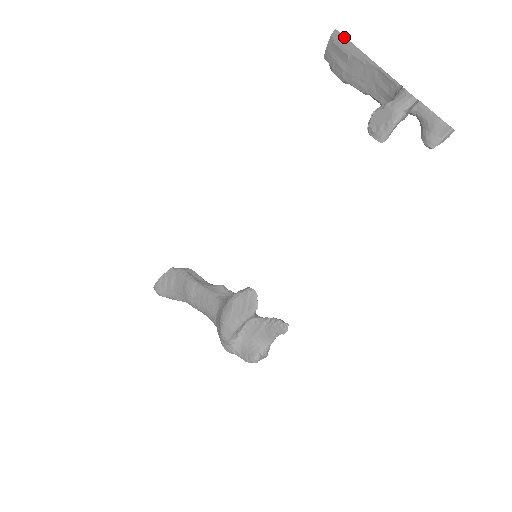
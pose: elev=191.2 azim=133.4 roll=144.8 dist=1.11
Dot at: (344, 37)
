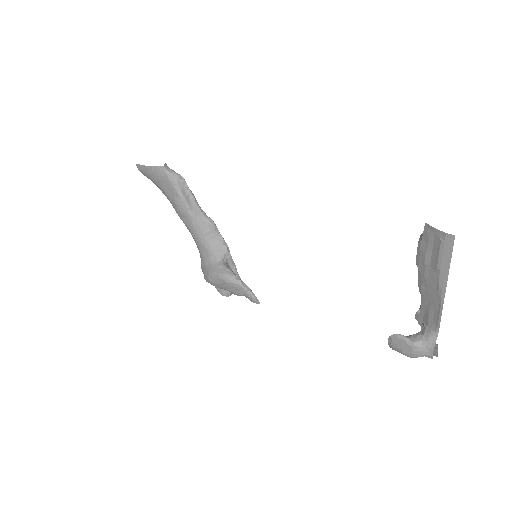
Dot at: (451, 254)
